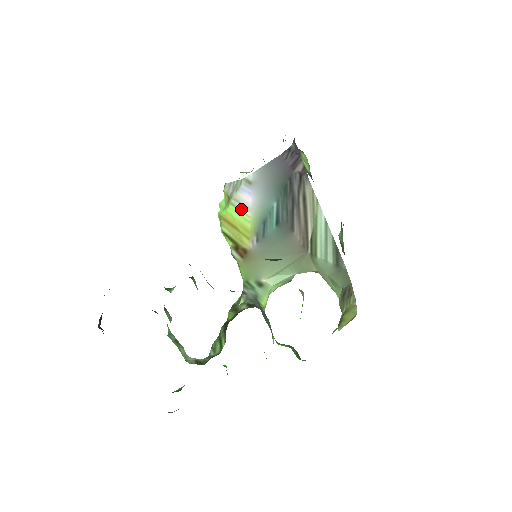
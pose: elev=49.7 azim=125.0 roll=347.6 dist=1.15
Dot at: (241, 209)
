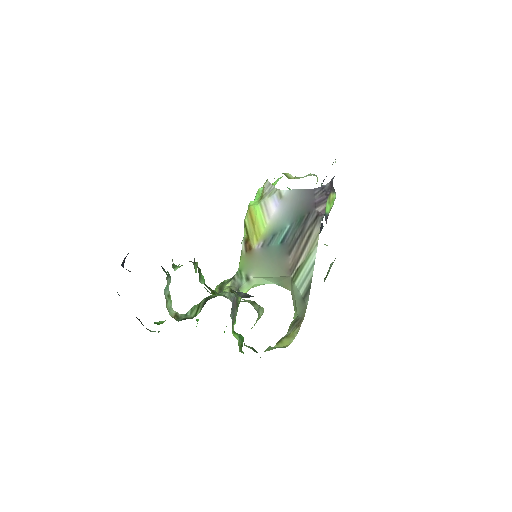
Dot at: (264, 213)
